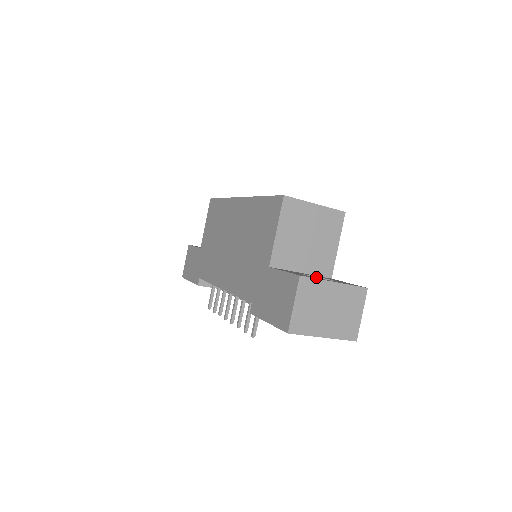
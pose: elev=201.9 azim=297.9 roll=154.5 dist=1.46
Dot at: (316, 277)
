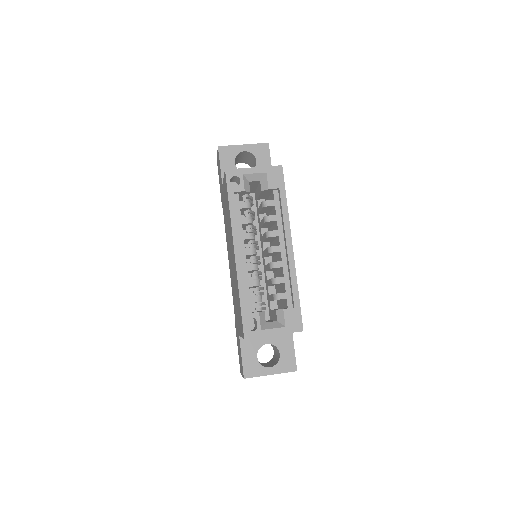
Dot at: (272, 344)
